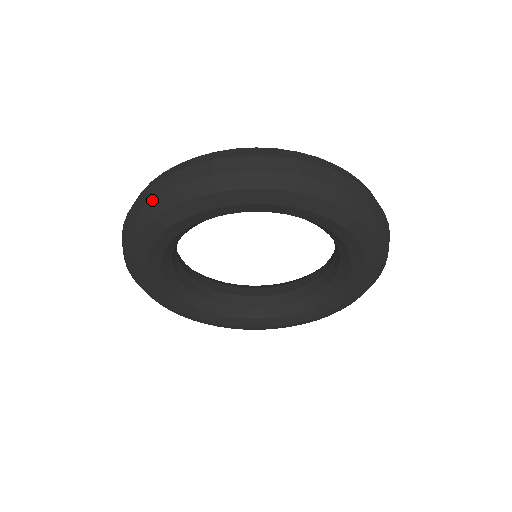
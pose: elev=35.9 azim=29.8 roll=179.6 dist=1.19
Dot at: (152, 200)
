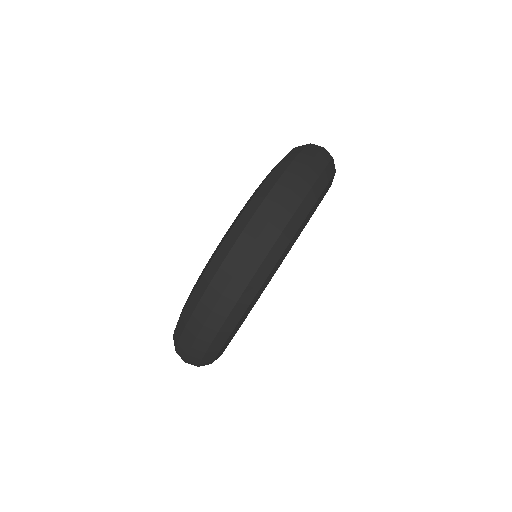
Dot at: (231, 311)
